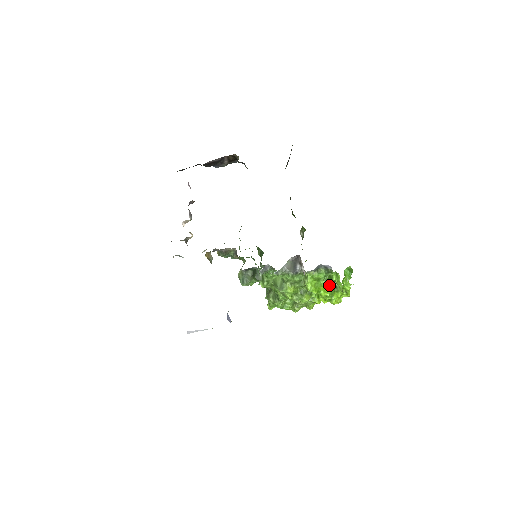
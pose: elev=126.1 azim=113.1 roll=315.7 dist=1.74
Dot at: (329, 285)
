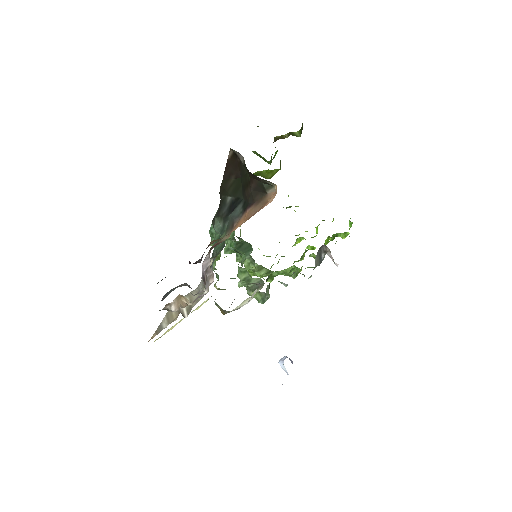
Dot at: (331, 240)
